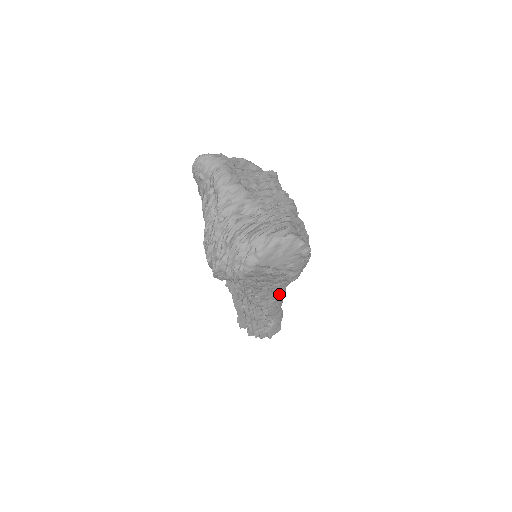
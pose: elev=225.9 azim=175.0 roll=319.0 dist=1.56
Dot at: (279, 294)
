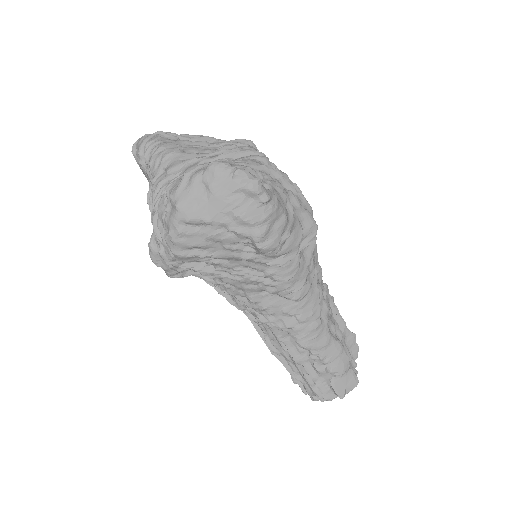
Dot at: (306, 305)
